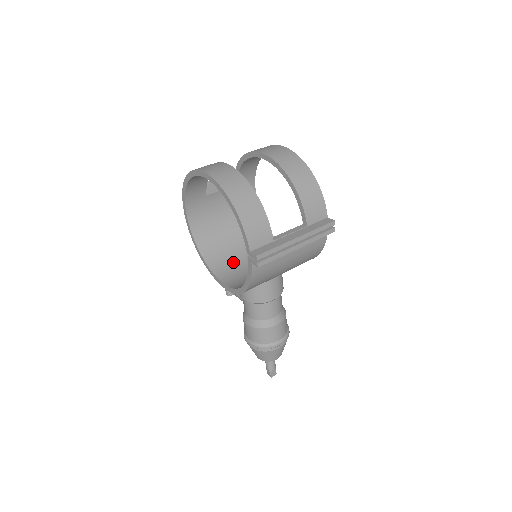
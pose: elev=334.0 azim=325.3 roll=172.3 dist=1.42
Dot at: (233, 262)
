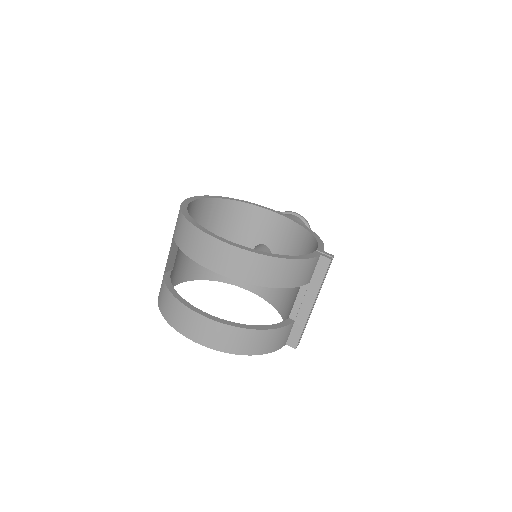
Dot at: occluded
